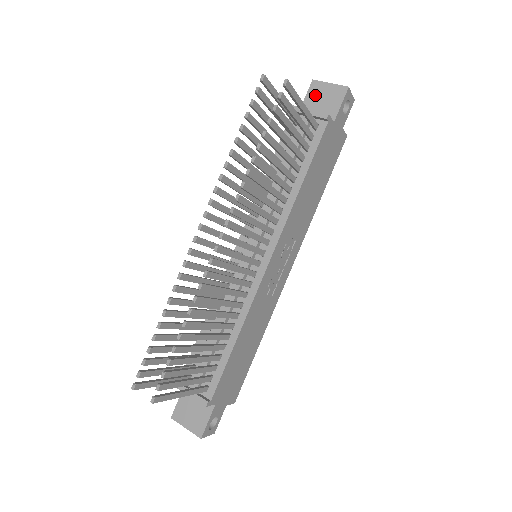
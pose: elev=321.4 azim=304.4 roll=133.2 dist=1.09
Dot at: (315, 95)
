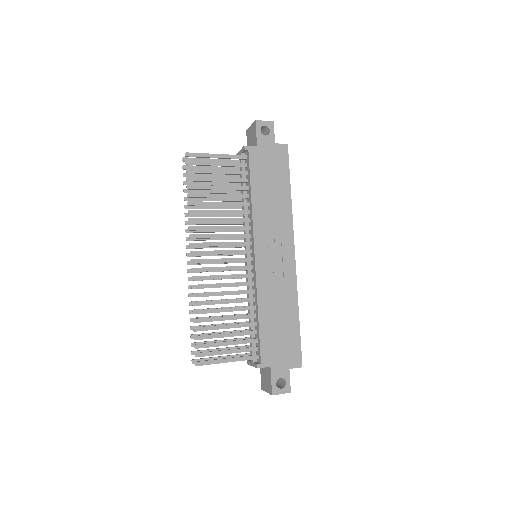
Dot at: (249, 138)
